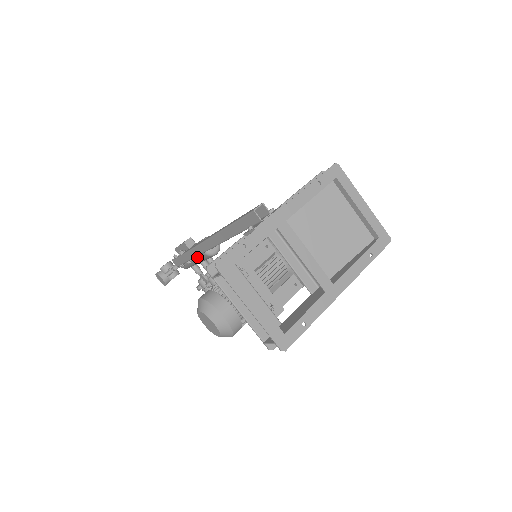
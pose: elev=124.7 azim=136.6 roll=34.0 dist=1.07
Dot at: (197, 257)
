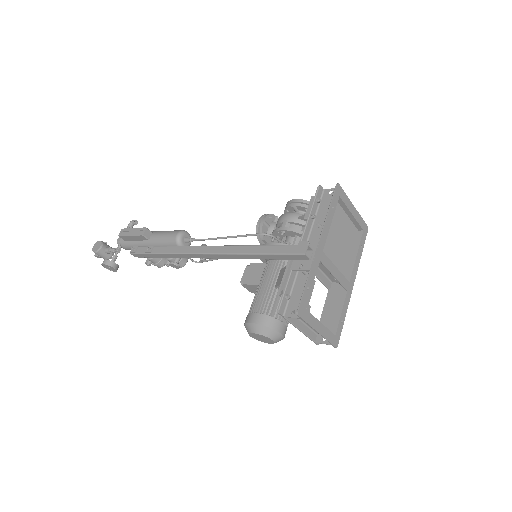
Dot at: occluded
